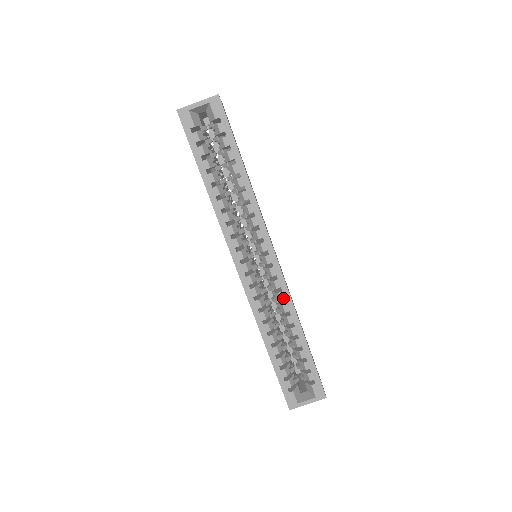
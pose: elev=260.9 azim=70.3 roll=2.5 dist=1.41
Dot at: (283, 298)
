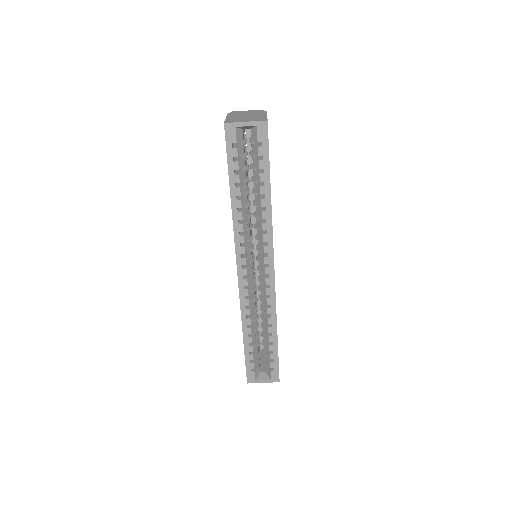
Dot at: (269, 303)
